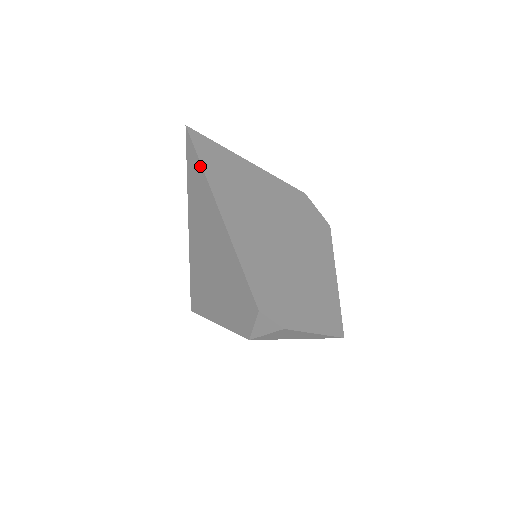
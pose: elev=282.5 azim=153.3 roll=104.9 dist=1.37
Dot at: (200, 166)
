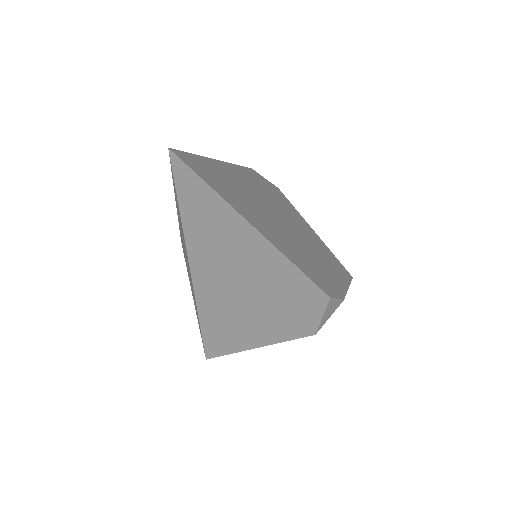
Dot at: (206, 187)
